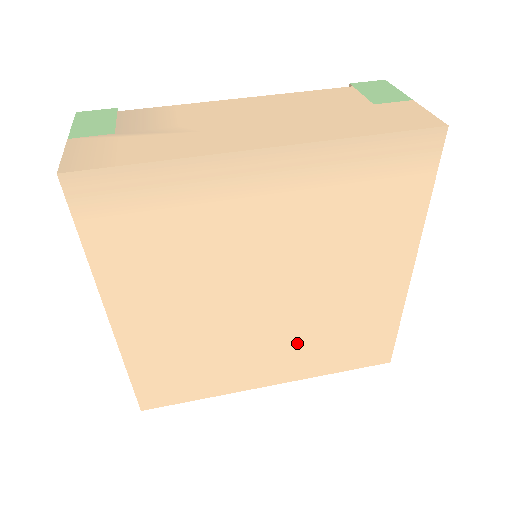
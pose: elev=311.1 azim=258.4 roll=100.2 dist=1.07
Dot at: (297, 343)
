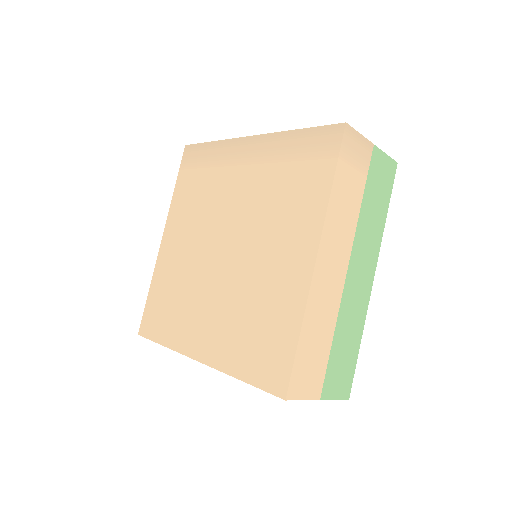
Dot at: (226, 313)
